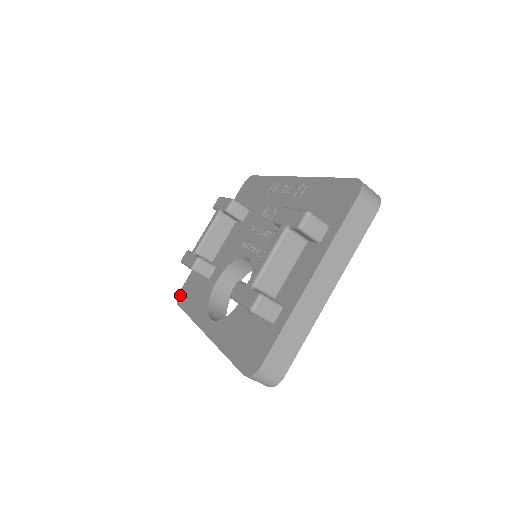
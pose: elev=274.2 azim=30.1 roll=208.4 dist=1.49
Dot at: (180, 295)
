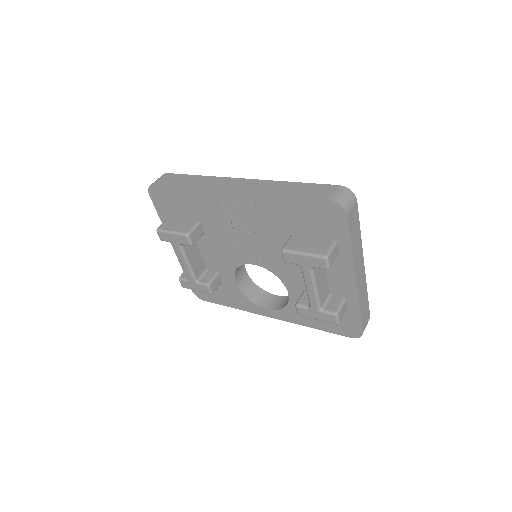
Dot at: (198, 295)
